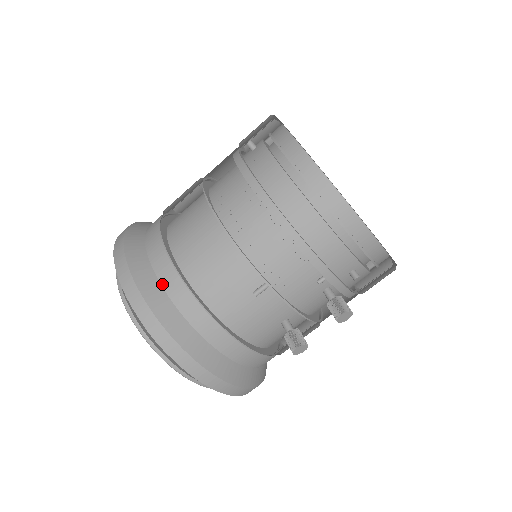
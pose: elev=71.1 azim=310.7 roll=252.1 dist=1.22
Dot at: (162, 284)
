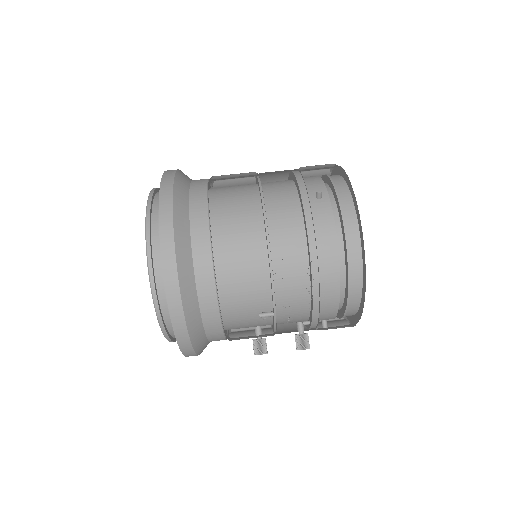
Dot at: (196, 279)
